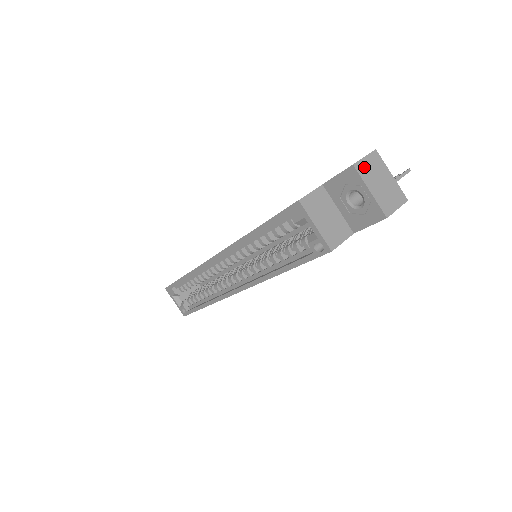
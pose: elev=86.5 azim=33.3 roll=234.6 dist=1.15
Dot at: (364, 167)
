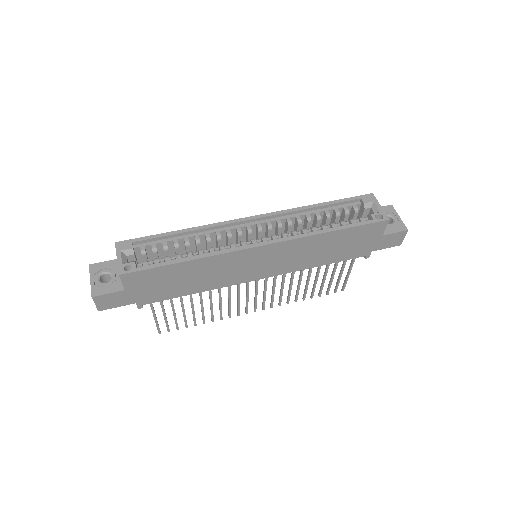
Dot at: occluded
